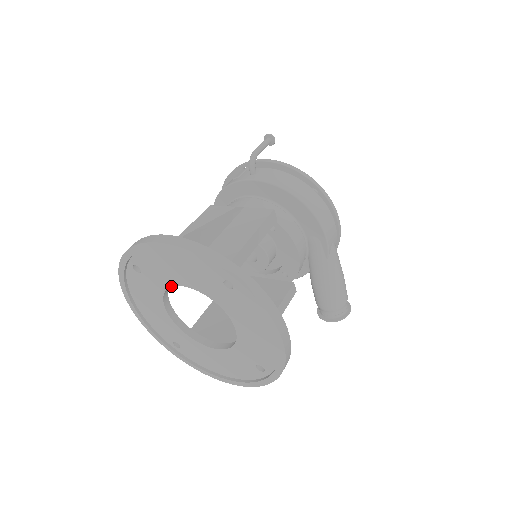
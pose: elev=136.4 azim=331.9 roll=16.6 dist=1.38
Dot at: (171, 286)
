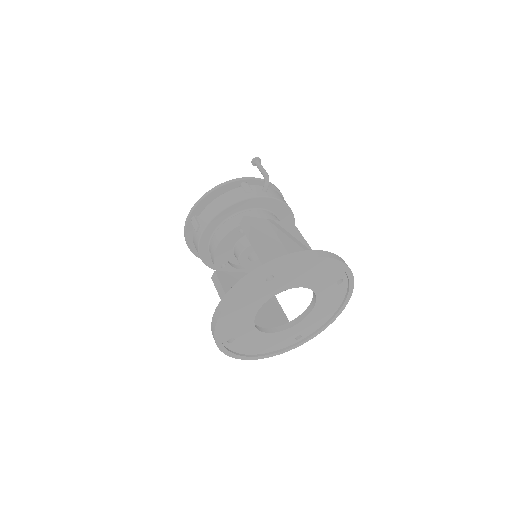
Dot at: occluded
